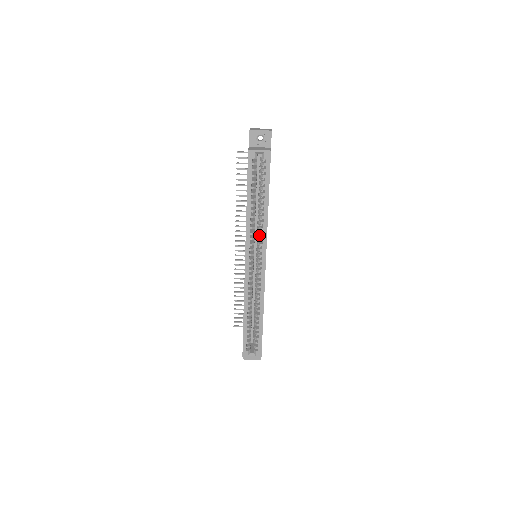
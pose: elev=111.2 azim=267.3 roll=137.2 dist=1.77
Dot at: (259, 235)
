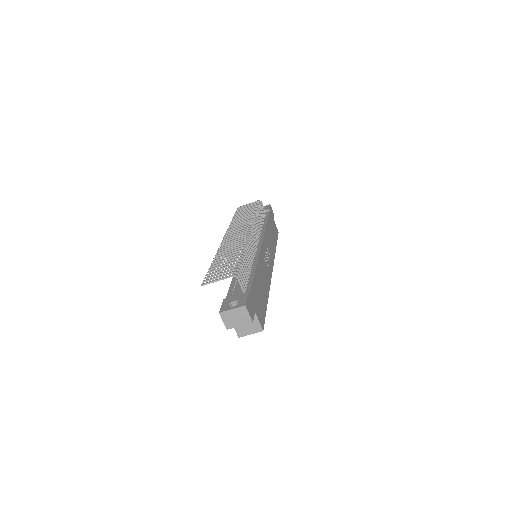
Dot at: occluded
